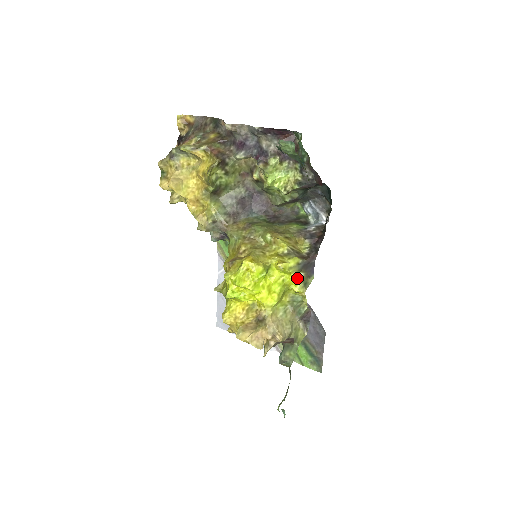
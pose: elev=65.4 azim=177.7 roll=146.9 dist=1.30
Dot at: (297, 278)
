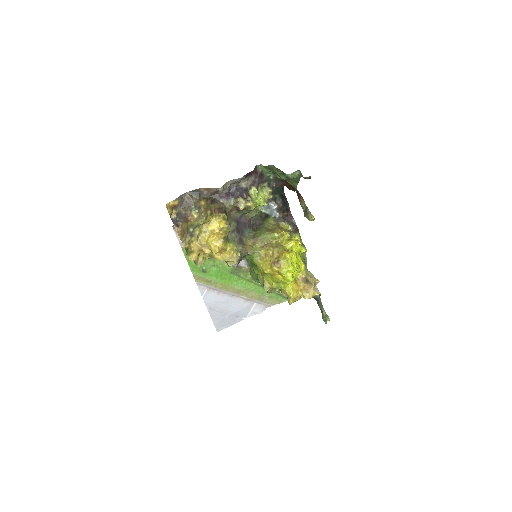
Dot at: occluded
